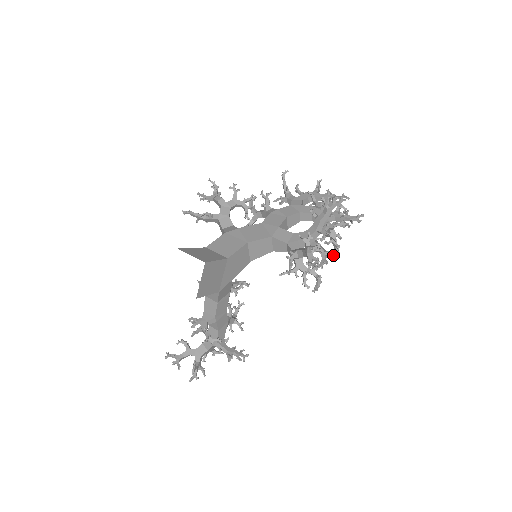
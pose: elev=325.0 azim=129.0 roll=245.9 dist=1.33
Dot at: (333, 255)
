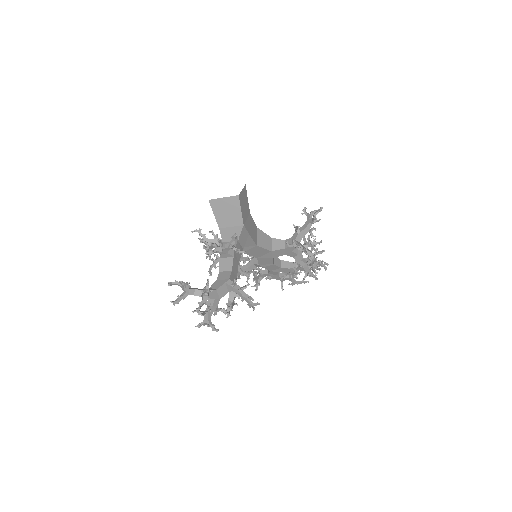
Dot at: (314, 276)
